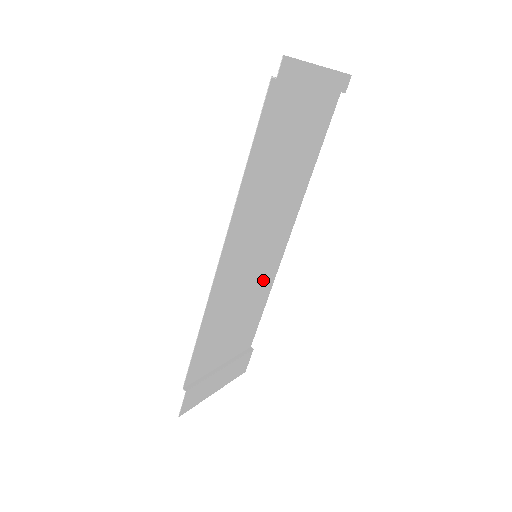
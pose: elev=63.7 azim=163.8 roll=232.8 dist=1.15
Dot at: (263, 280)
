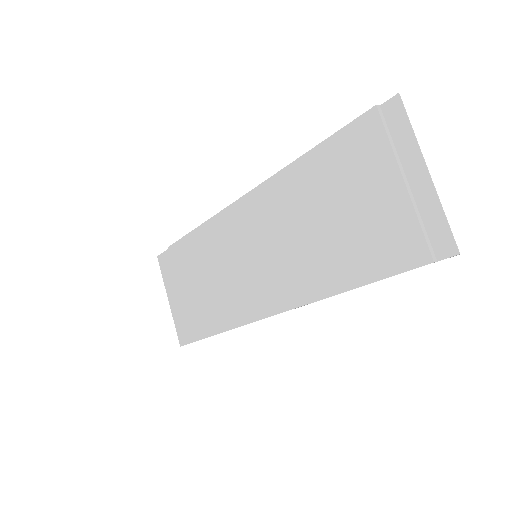
Dot at: (223, 237)
